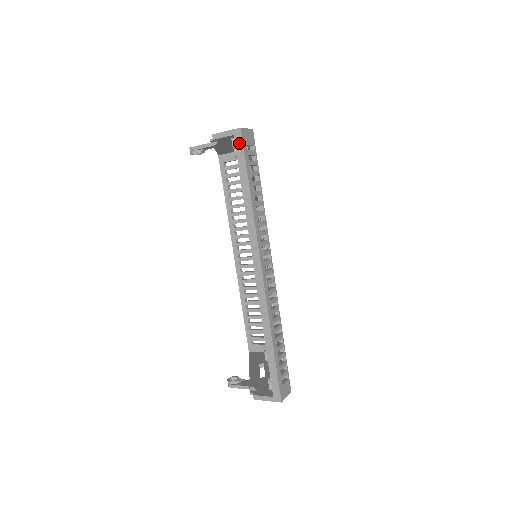
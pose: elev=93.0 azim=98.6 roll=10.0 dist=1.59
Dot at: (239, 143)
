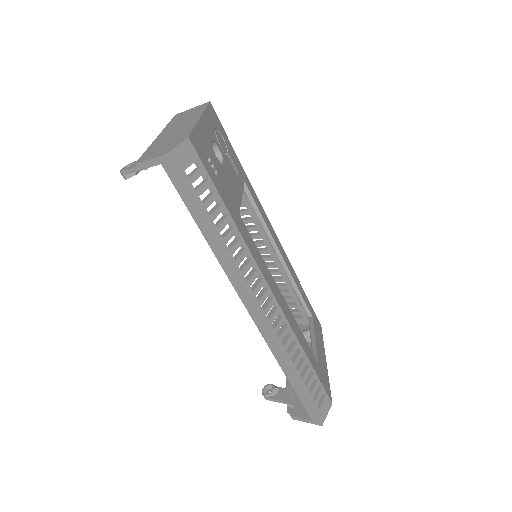
Dot at: (172, 175)
